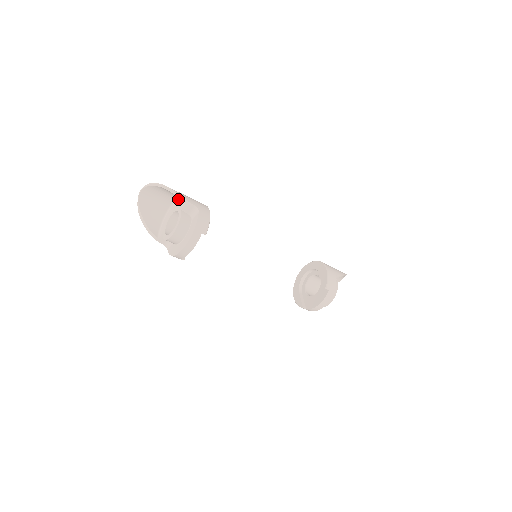
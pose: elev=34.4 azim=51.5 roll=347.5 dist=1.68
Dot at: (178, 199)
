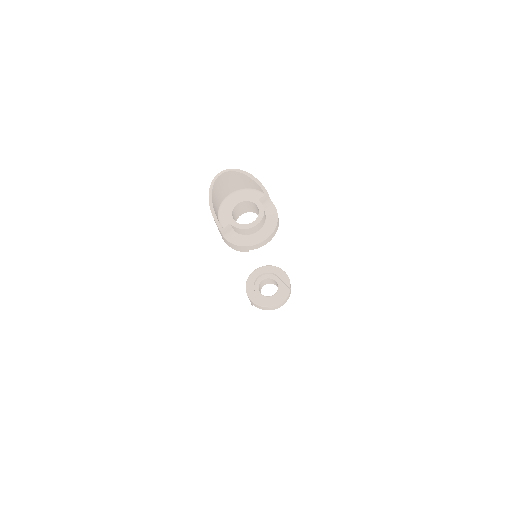
Dot at: (241, 190)
